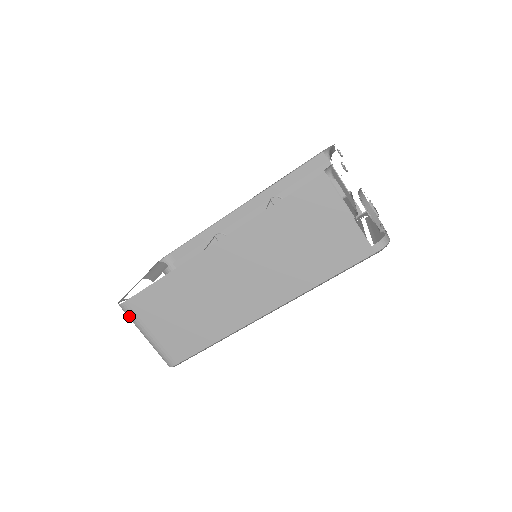
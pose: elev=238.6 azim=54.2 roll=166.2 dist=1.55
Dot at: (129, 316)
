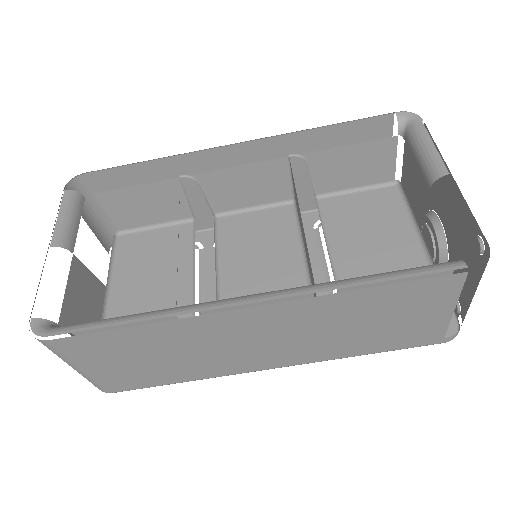
Dot at: occluded
